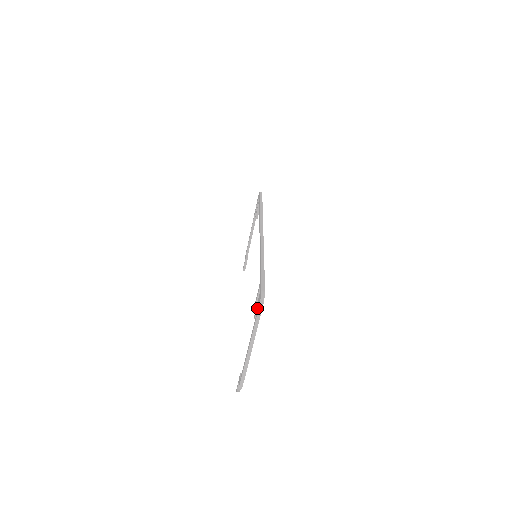
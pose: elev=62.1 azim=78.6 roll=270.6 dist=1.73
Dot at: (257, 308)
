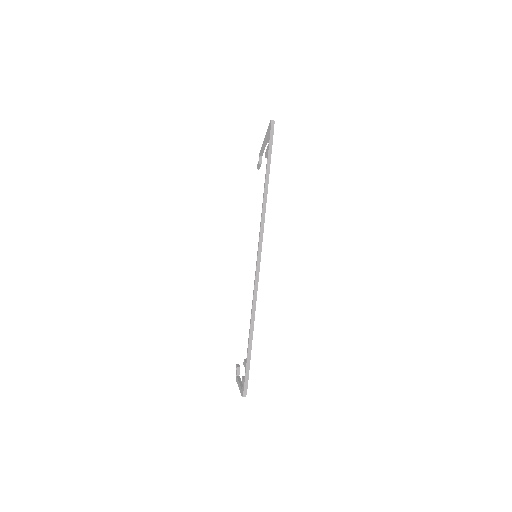
Dot at: occluded
